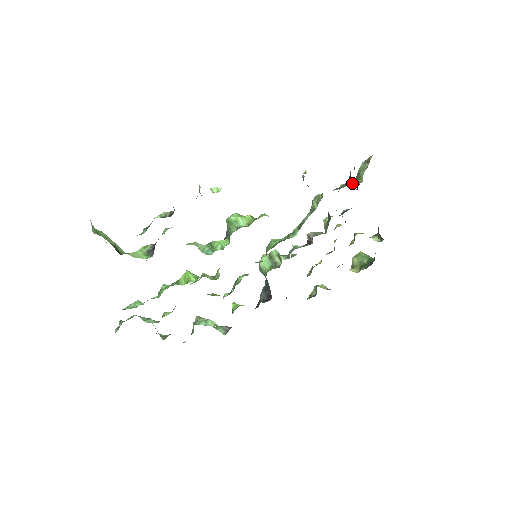
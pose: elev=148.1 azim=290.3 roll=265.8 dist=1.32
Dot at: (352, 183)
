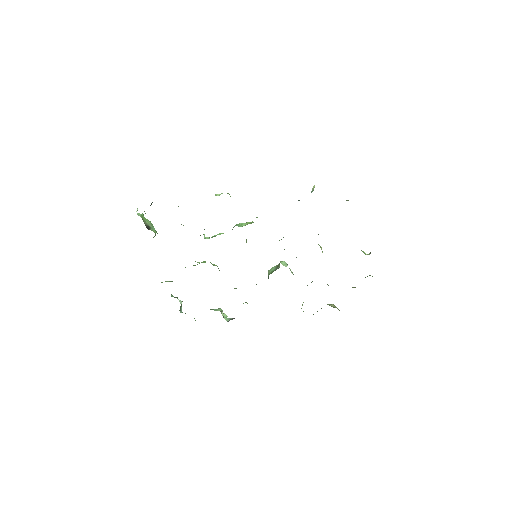
Dot at: occluded
